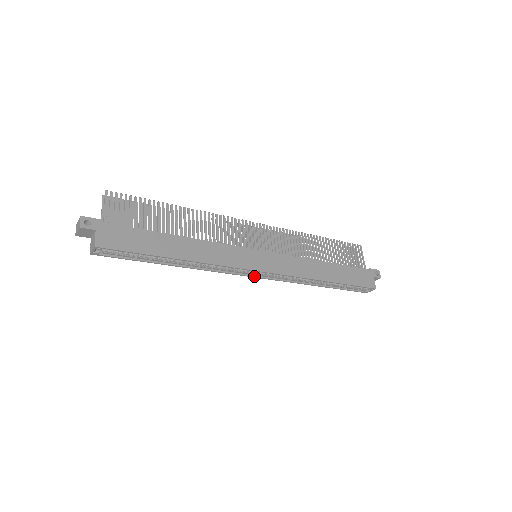
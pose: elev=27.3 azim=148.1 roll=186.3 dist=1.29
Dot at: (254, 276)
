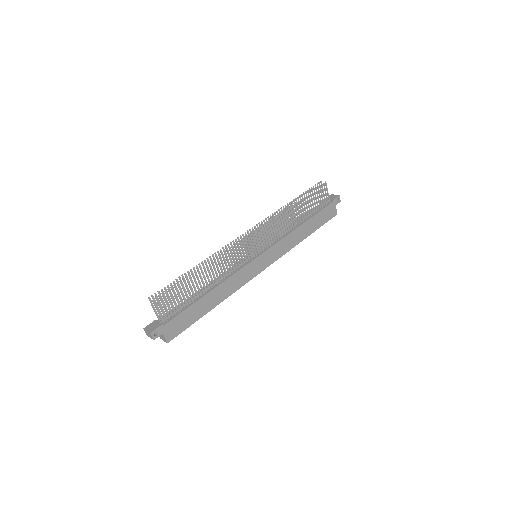
Dot at: occluded
